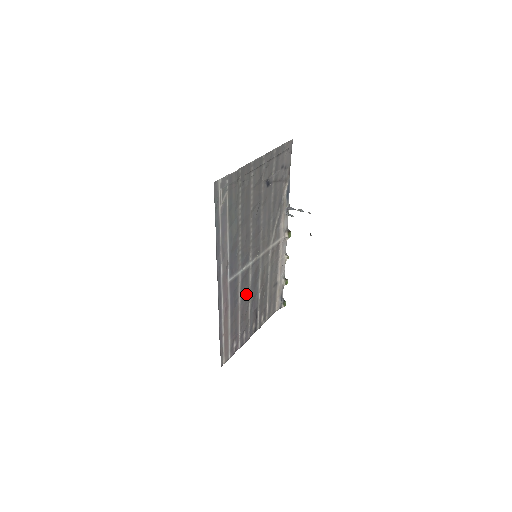
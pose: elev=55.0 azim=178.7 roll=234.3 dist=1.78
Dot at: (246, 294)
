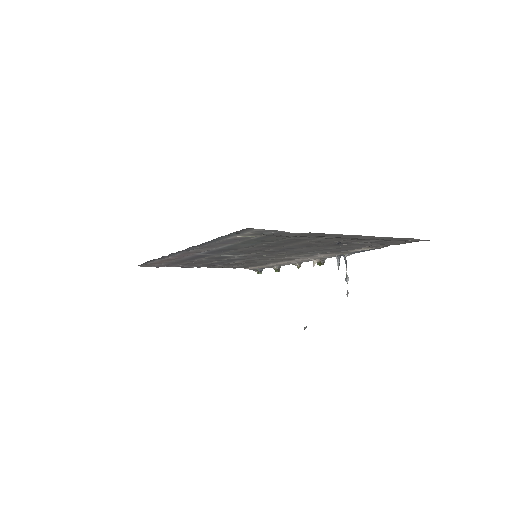
Dot at: (214, 260)
